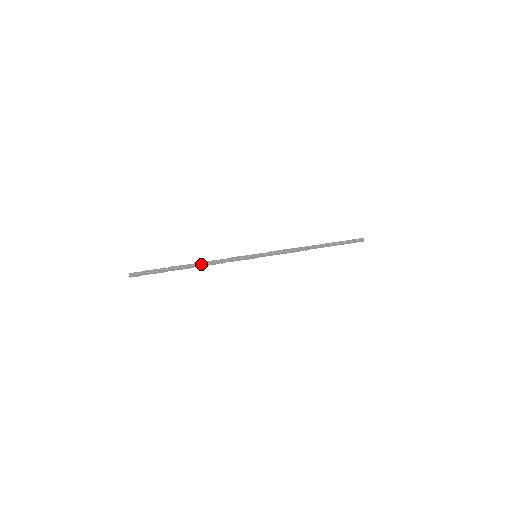
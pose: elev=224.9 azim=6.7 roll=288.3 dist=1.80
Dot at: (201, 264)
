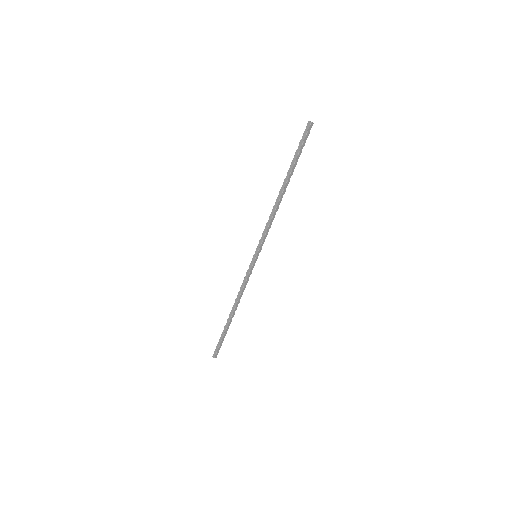
Dot at: (235, 306)
